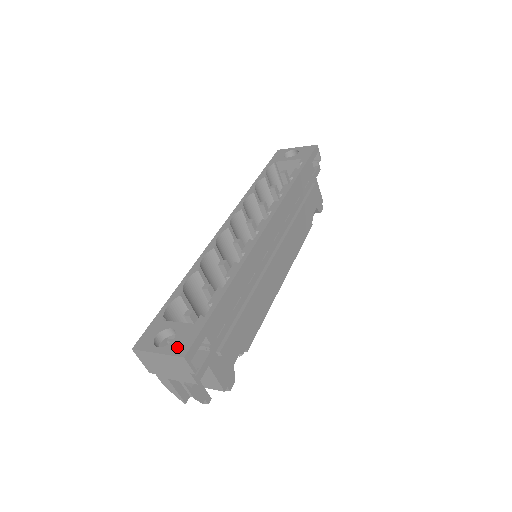
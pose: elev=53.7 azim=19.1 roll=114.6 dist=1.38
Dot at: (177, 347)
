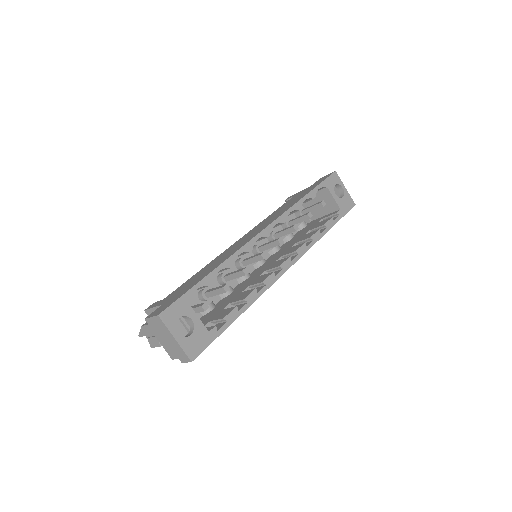
Dot at: (191, 347)
